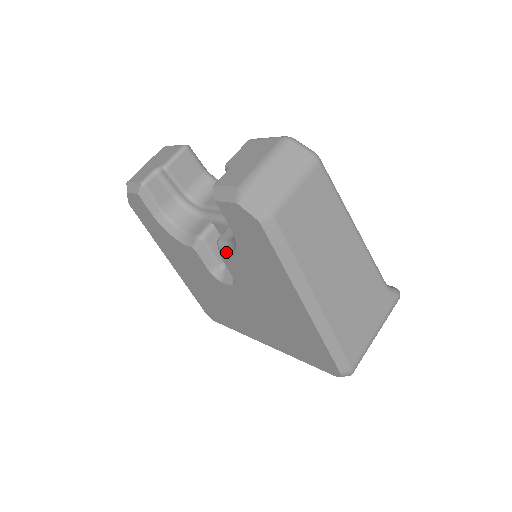
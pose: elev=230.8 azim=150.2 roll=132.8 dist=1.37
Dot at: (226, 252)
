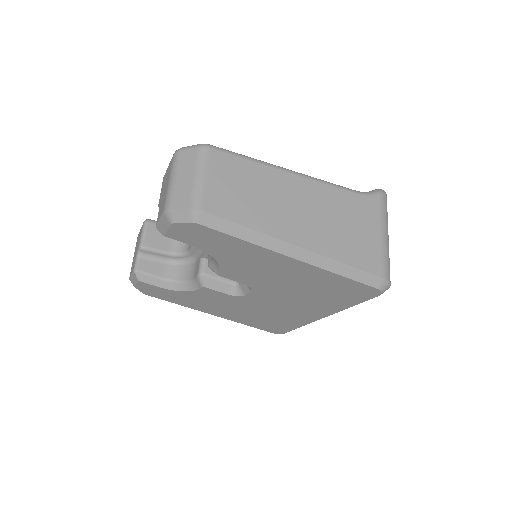
Dot at: (216, 268)
